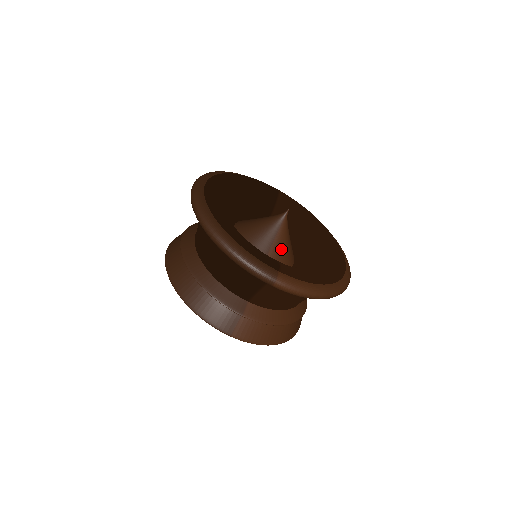
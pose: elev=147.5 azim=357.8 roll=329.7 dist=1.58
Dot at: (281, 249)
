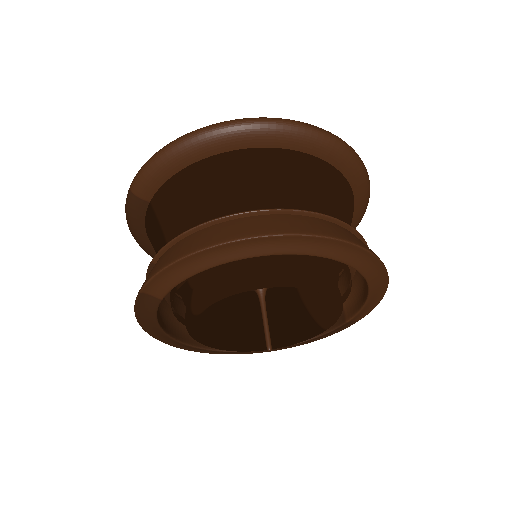
Dot at: occluded
